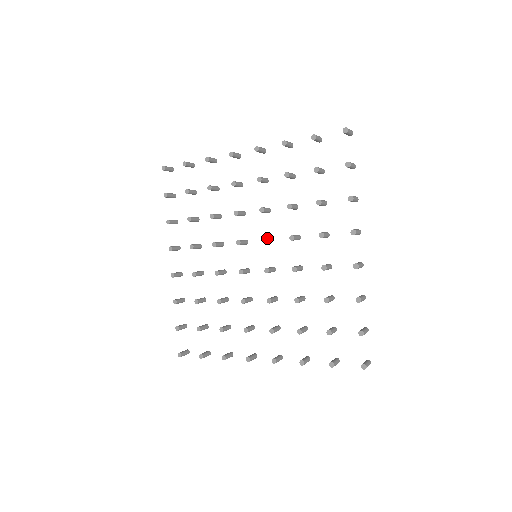
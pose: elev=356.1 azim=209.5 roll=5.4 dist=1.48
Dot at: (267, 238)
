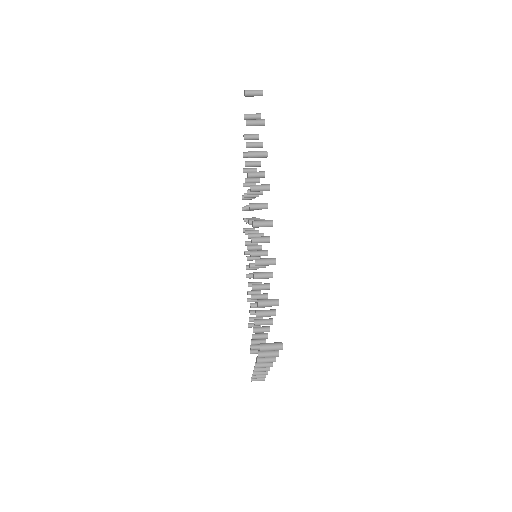
Dot at: (251, 233)
